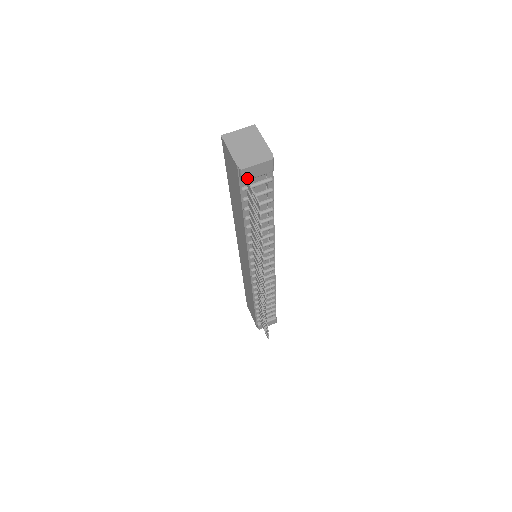
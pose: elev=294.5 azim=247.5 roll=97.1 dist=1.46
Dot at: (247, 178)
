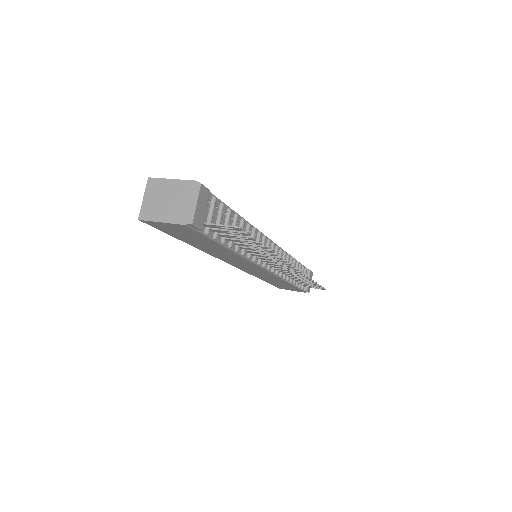
Dot at: (202, 222)
